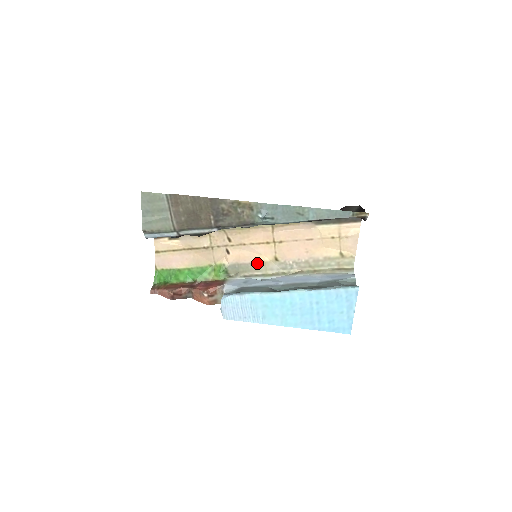
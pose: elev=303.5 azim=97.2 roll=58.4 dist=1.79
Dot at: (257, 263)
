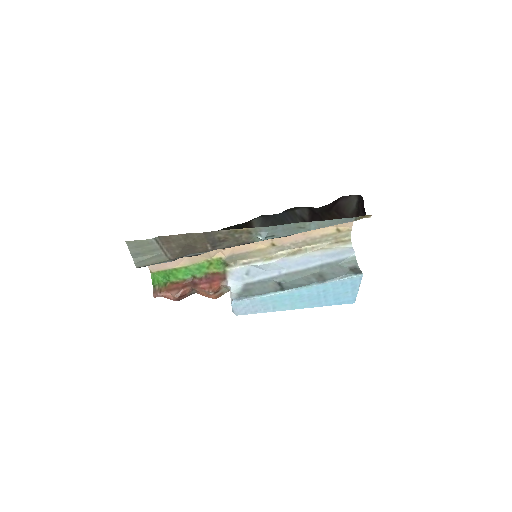
Dot at: (254, 251)
